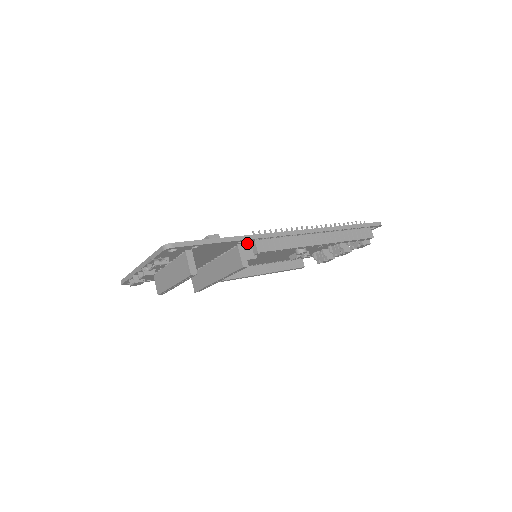
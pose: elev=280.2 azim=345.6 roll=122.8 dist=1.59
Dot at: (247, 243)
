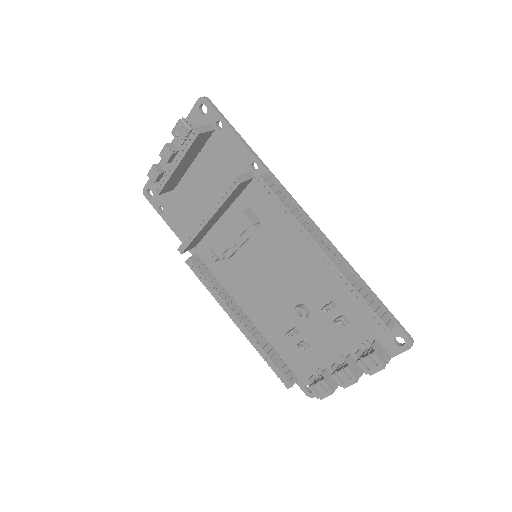
Dot at: occluded
